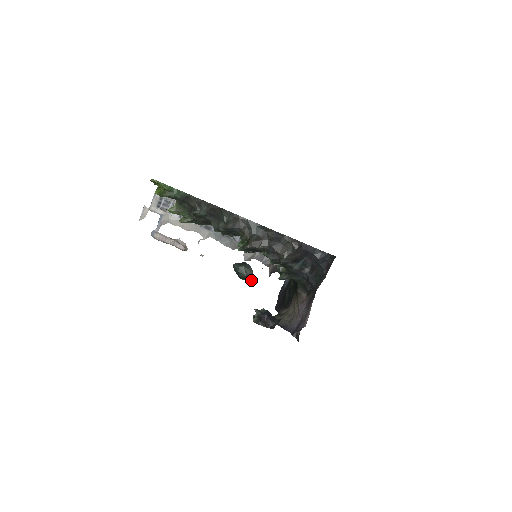
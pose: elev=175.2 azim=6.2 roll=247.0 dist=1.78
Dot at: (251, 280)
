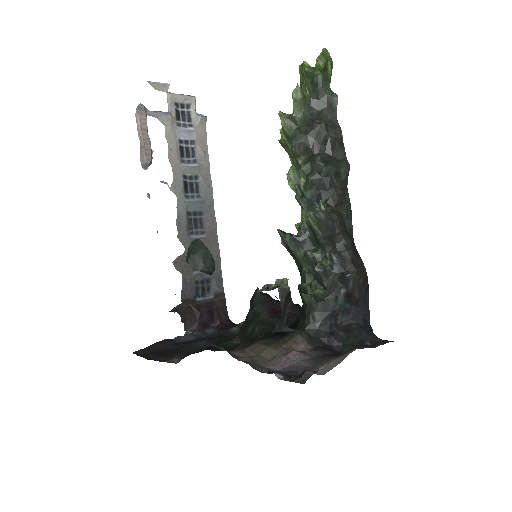
Dot at: (210, 273)
